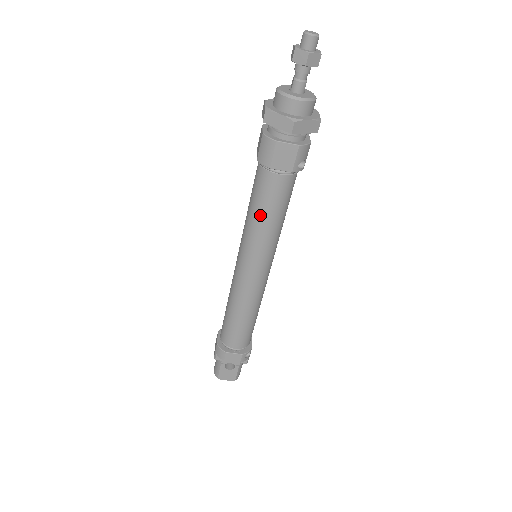
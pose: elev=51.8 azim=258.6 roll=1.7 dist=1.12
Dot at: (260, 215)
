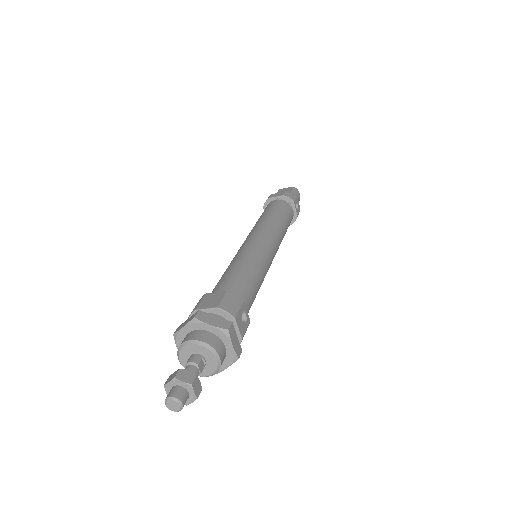
Dot at: occluded
